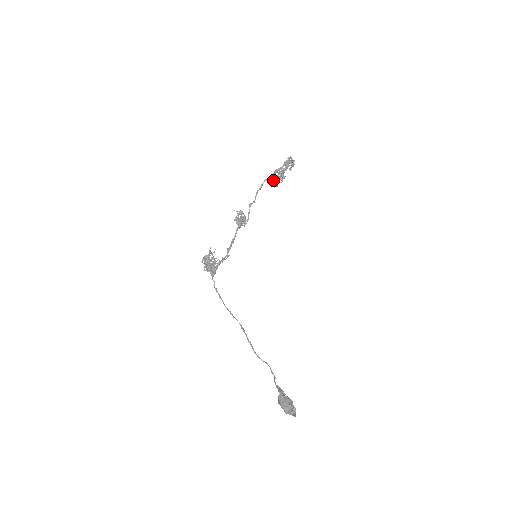
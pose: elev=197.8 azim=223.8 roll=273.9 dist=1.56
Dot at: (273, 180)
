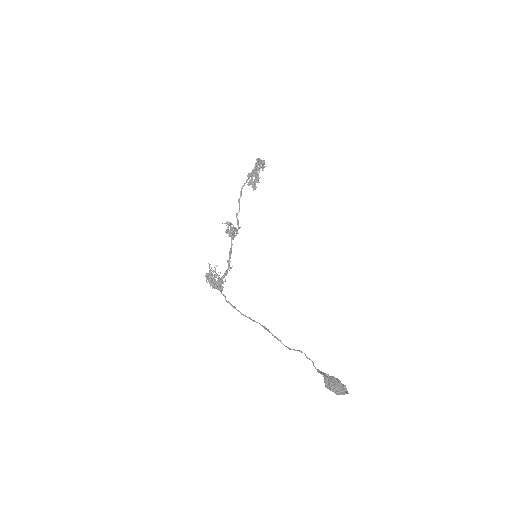
Dot at: (249, 183)
